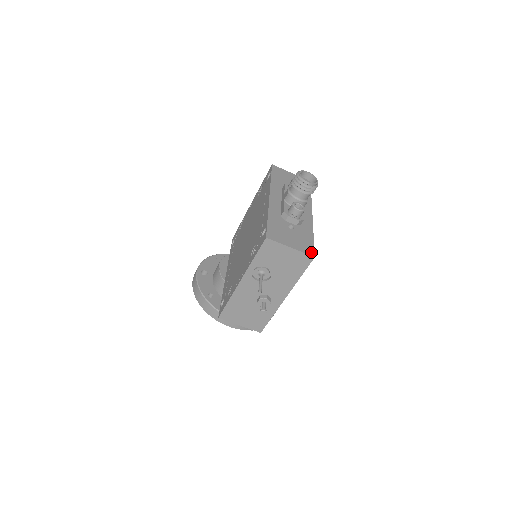
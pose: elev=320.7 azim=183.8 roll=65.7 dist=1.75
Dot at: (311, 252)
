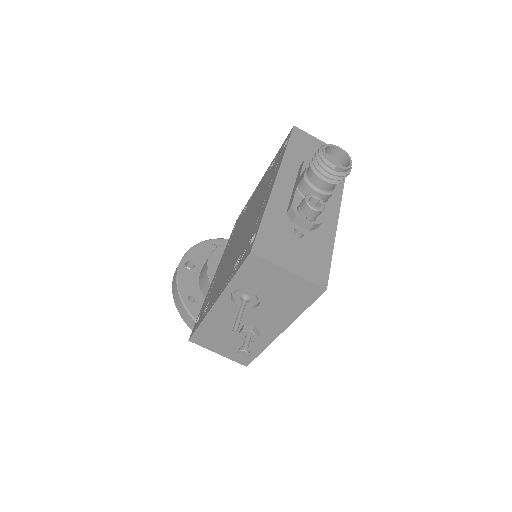
Dot at: (322, 280)
